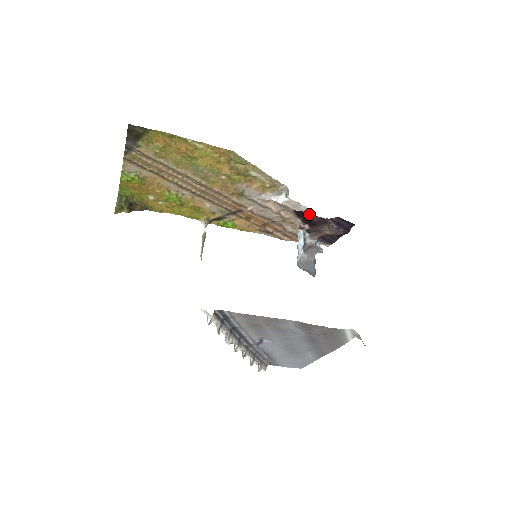
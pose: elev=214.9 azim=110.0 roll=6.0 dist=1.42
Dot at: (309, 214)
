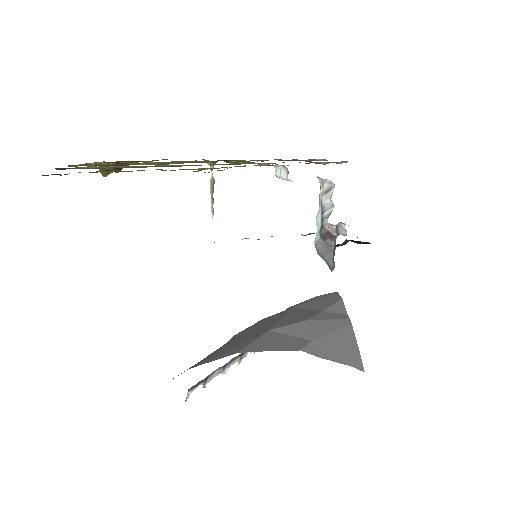
Dot at: occluded
